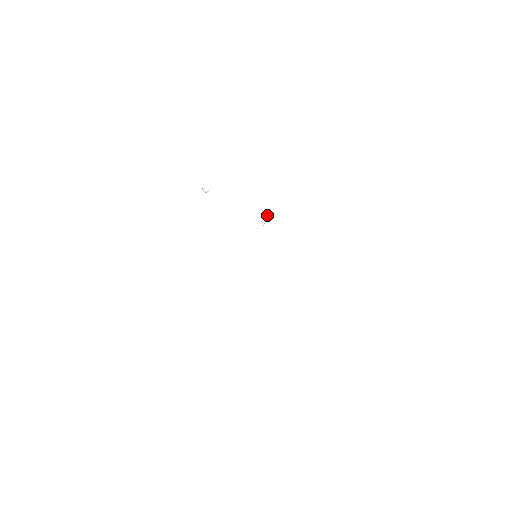
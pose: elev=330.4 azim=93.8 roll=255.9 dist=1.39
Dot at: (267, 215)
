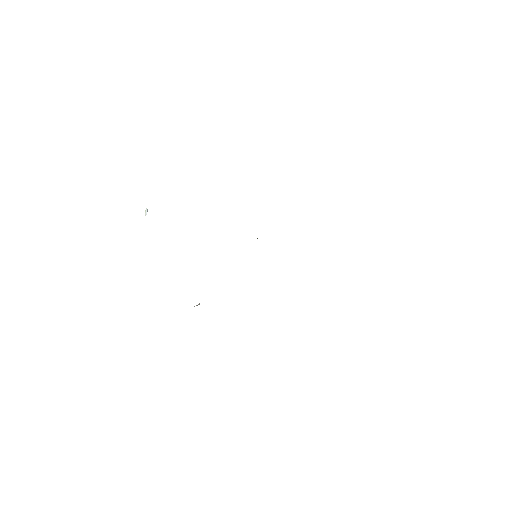
Dot at: (257, 238)
